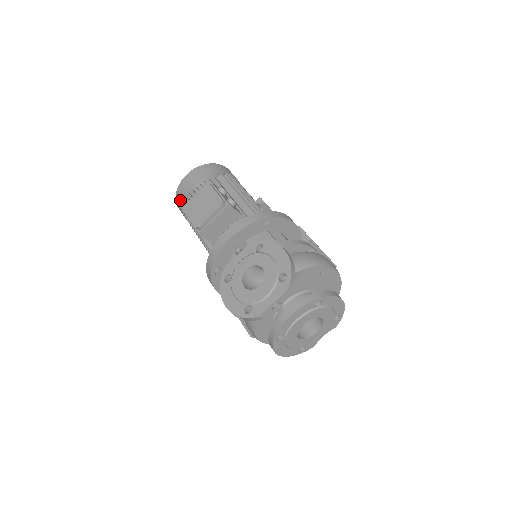
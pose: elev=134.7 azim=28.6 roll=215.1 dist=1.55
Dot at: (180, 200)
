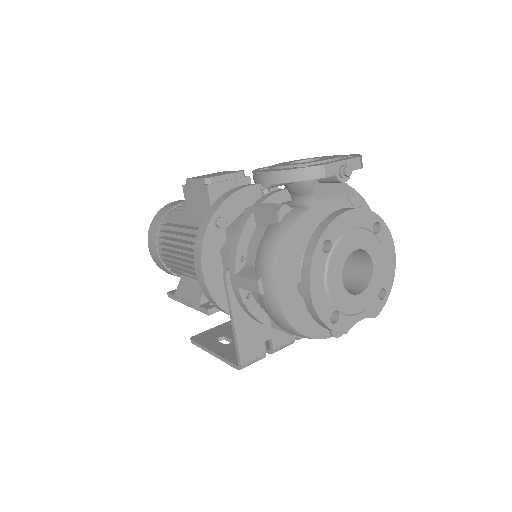
Dot at: (161, 215)
